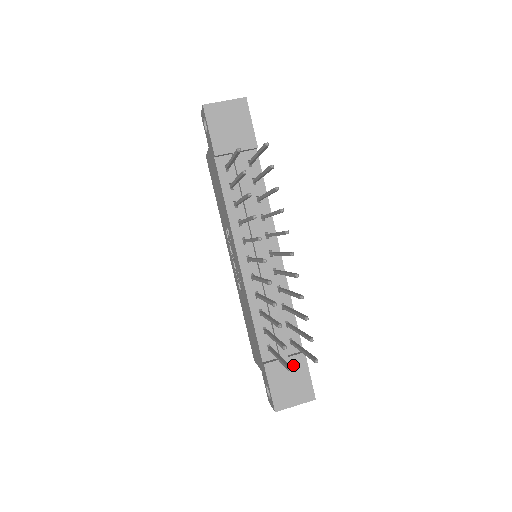
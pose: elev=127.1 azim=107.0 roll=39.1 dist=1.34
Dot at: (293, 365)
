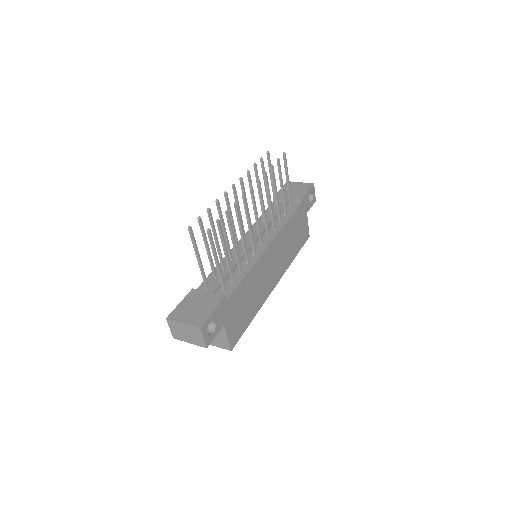
Dot at: (209, 299)
